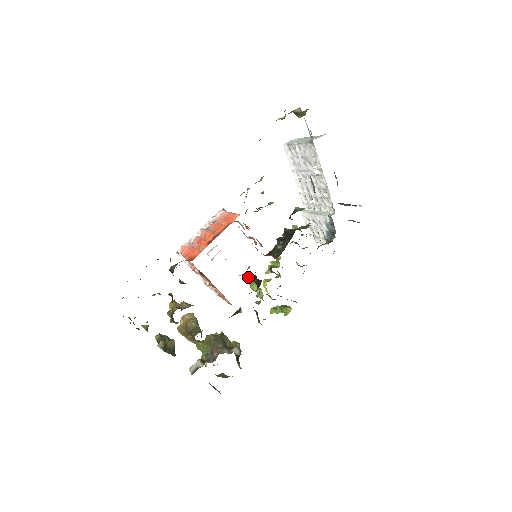
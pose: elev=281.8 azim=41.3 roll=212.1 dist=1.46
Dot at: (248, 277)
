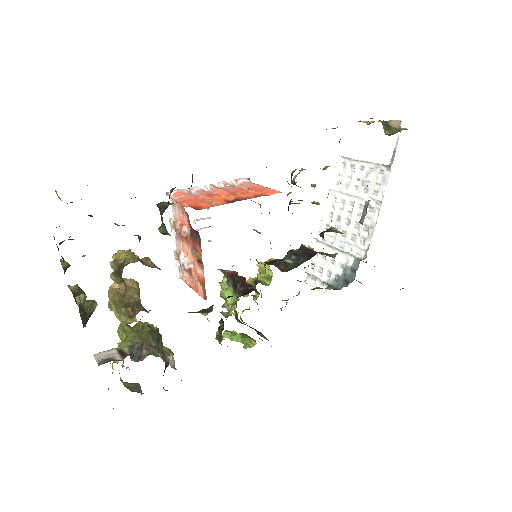
Dot at: (225, 277)
